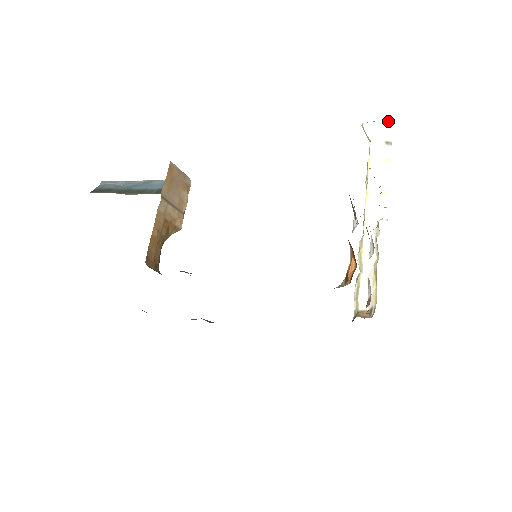
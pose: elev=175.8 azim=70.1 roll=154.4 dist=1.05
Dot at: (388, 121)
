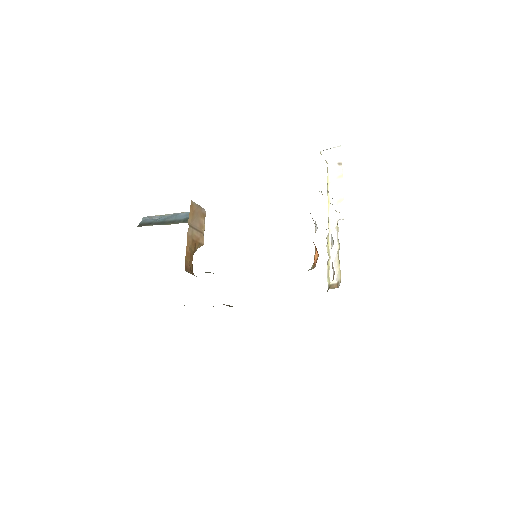
Dot at: (338, 148)
